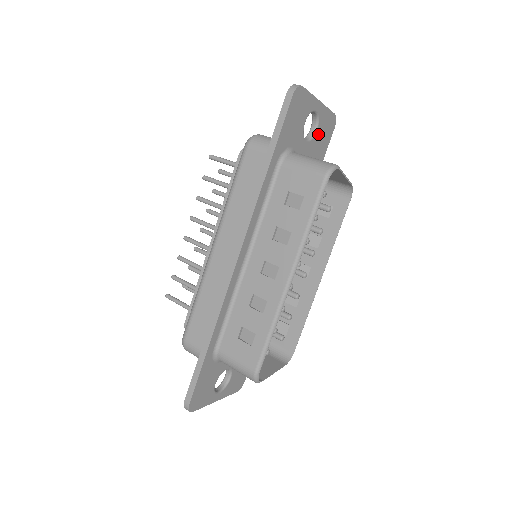
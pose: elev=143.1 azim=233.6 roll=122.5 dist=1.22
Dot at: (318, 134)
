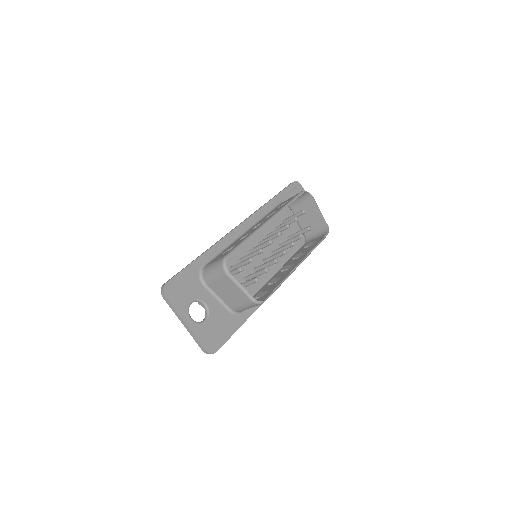
Dot at: occluded
